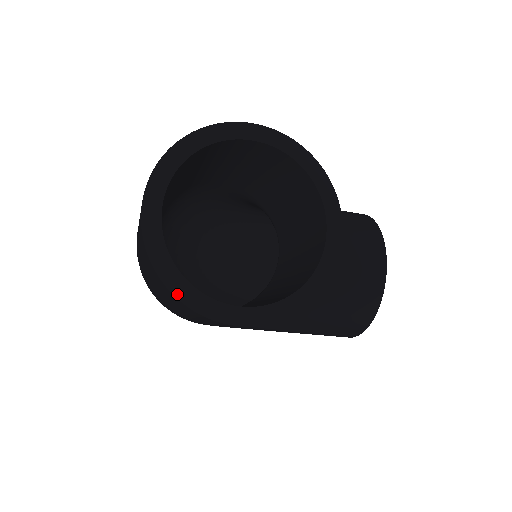
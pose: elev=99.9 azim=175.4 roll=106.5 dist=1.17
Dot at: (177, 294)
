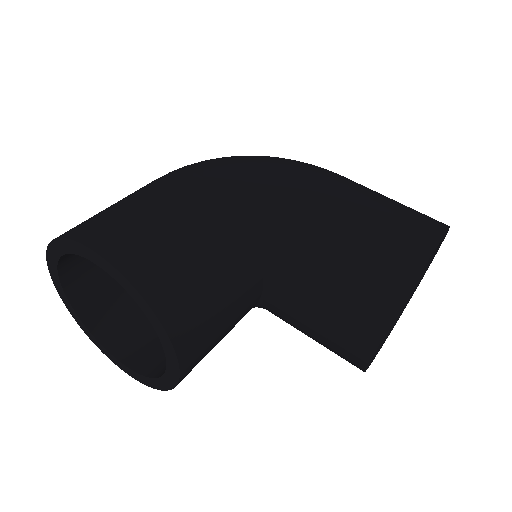
Dot at: (84, 331)
